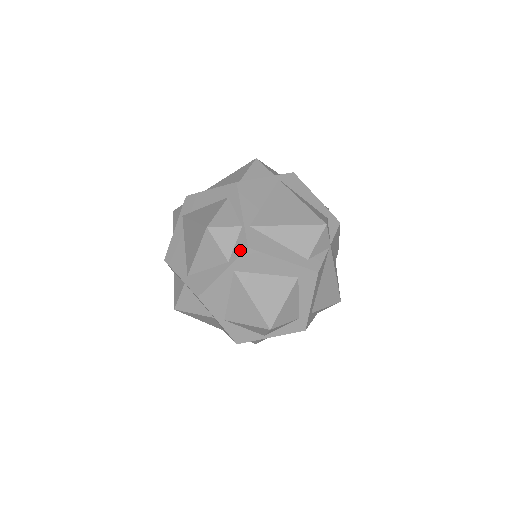
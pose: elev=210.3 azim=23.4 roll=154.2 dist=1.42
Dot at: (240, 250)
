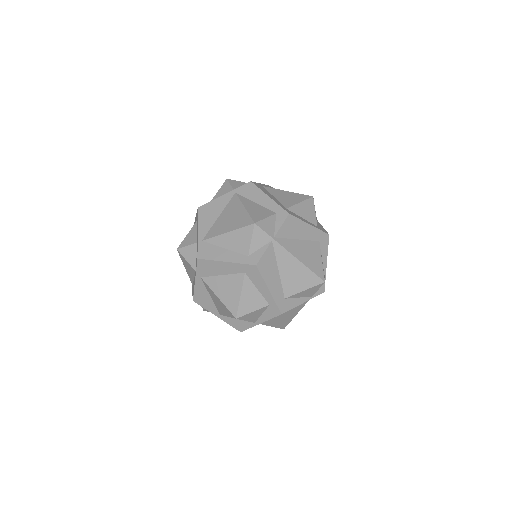
Dot at: (196, 261)
